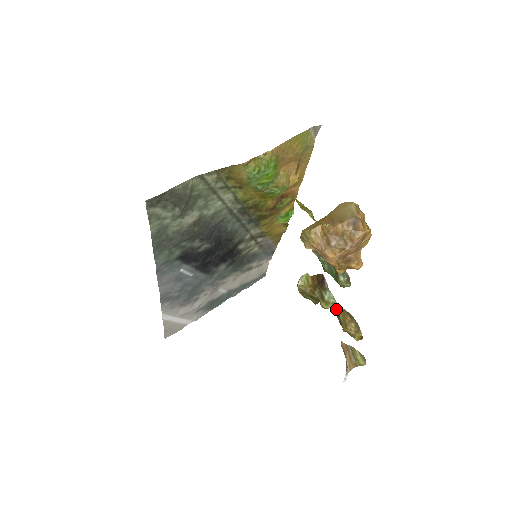
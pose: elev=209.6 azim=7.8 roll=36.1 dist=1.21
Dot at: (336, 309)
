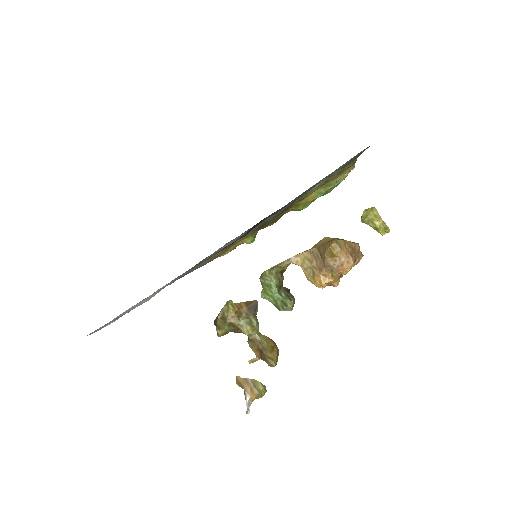
Dot at: (259, 336)
